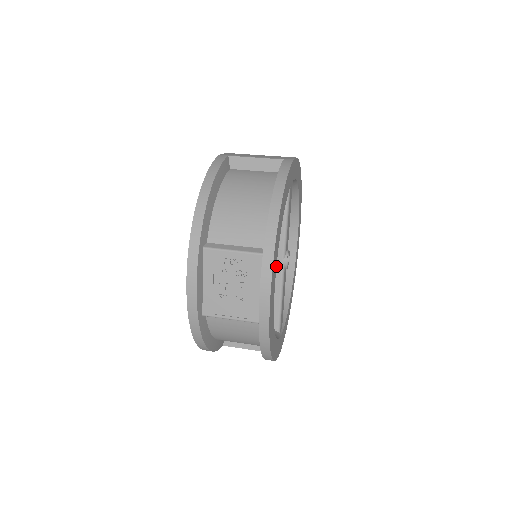
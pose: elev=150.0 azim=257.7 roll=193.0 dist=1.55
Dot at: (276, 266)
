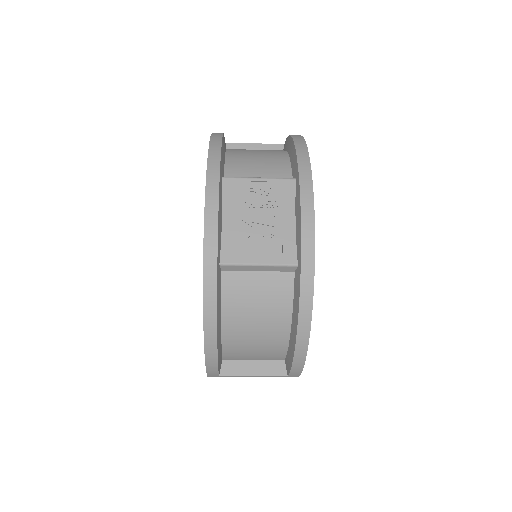
Dot at: occluded
